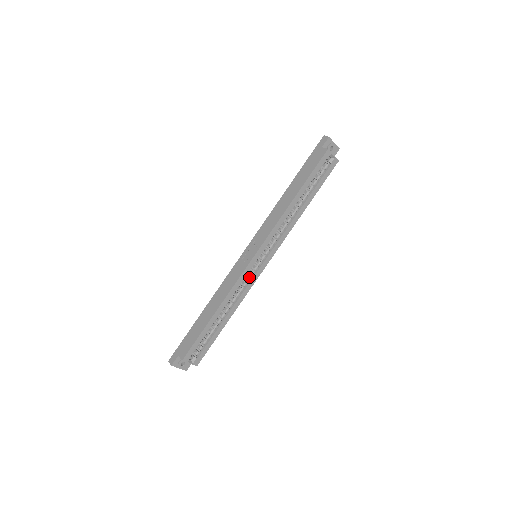
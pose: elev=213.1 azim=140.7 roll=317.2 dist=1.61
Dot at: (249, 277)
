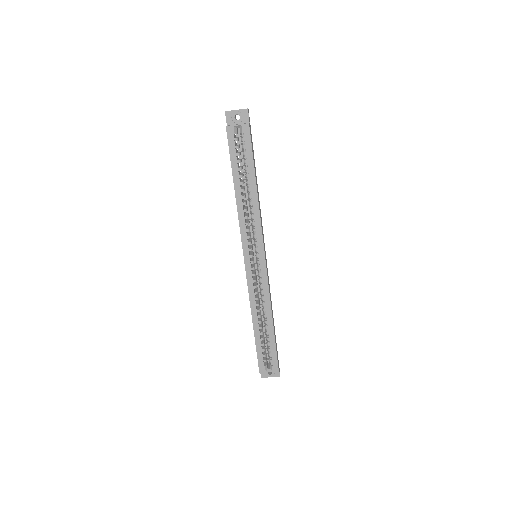
Dot at: (259, 279)
